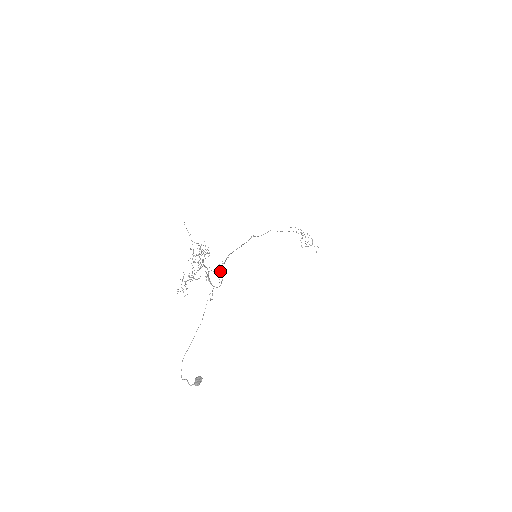
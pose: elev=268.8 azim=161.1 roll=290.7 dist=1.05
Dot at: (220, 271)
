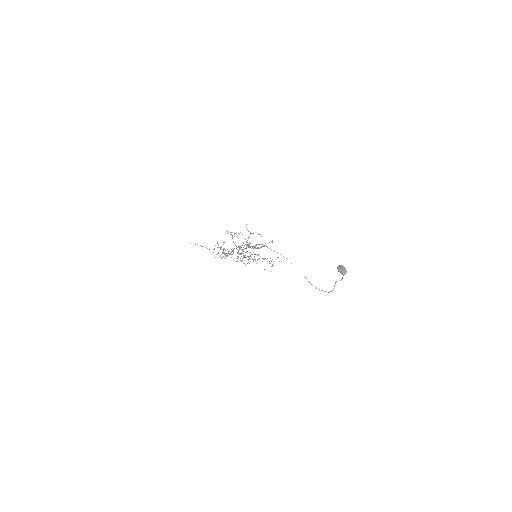
Dot at: occluded
